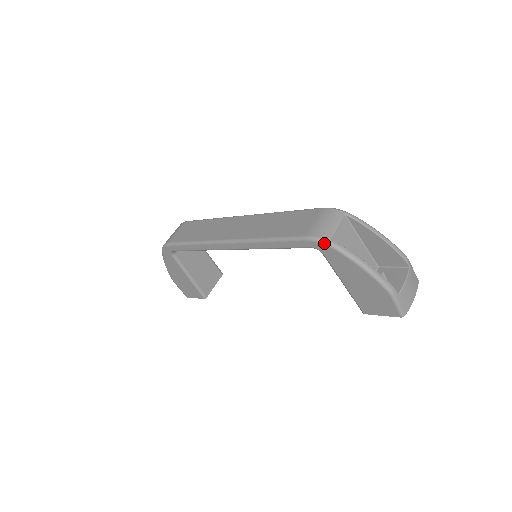
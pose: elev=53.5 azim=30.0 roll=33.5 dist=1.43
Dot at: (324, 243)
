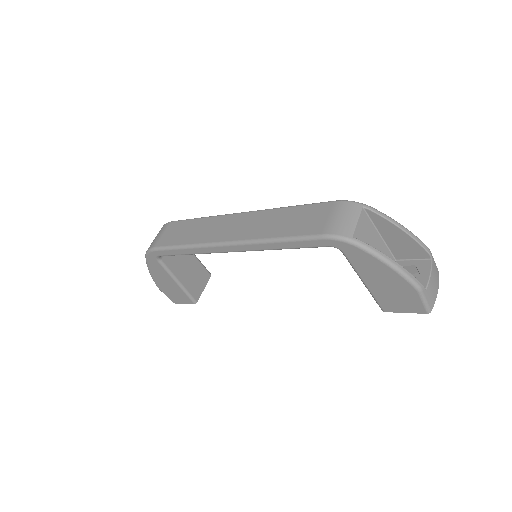
Dot at: (346, 241)
